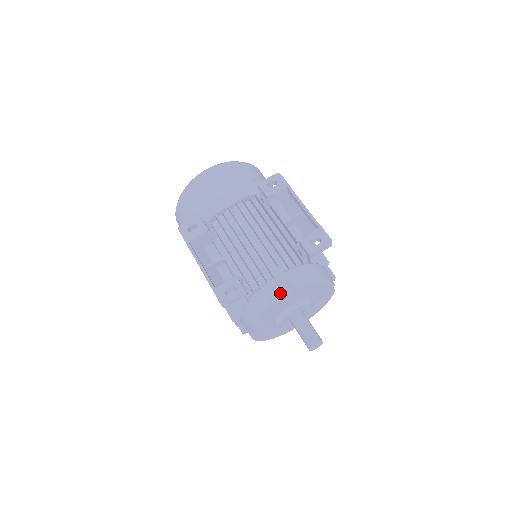
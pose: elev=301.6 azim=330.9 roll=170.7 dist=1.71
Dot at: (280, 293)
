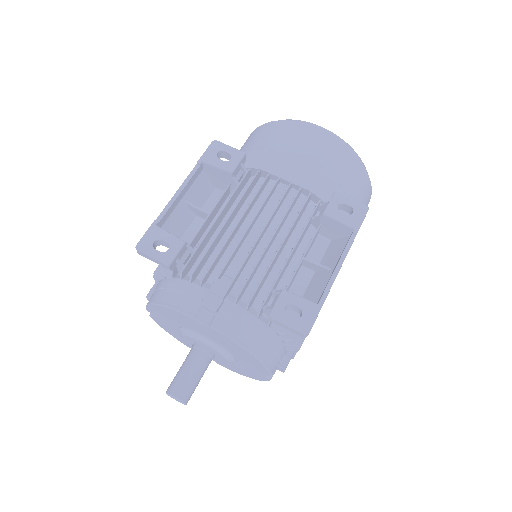
Dot at: (195, 308)
